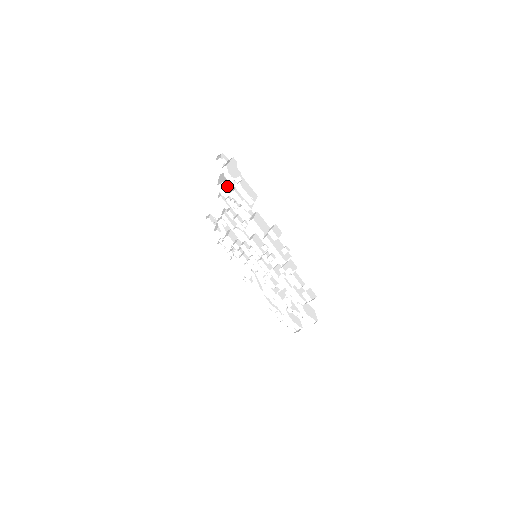
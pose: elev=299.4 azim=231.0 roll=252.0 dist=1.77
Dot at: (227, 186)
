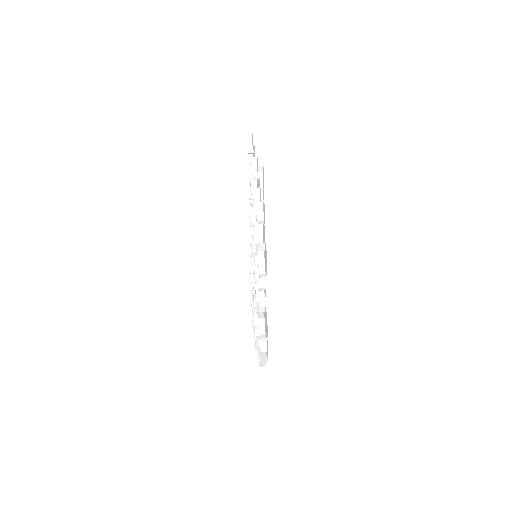
Dot at: occluded
